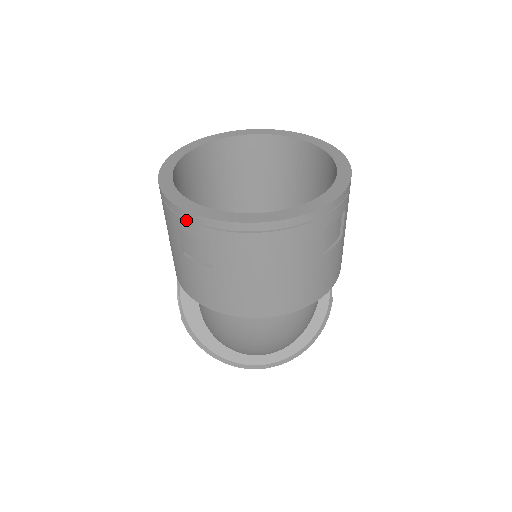
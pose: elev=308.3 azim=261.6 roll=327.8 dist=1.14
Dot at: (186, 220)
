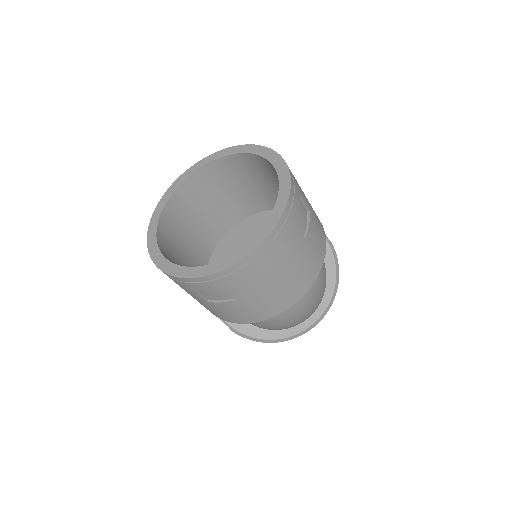
Dot at: (195, 283)
